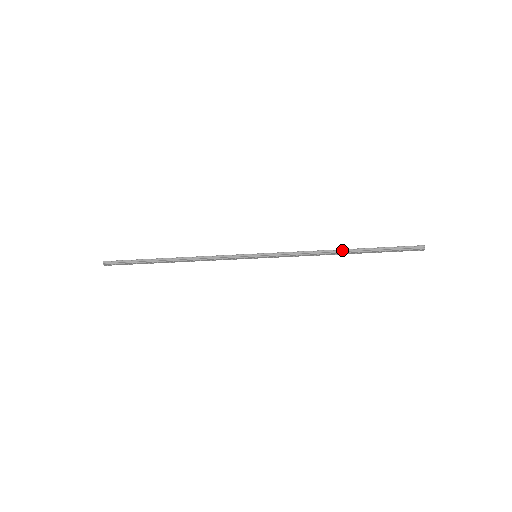
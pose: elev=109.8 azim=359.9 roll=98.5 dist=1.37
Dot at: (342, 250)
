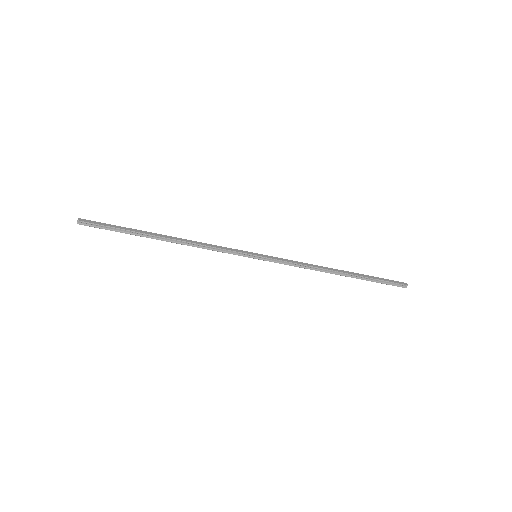
Dot at: (339, 273)
